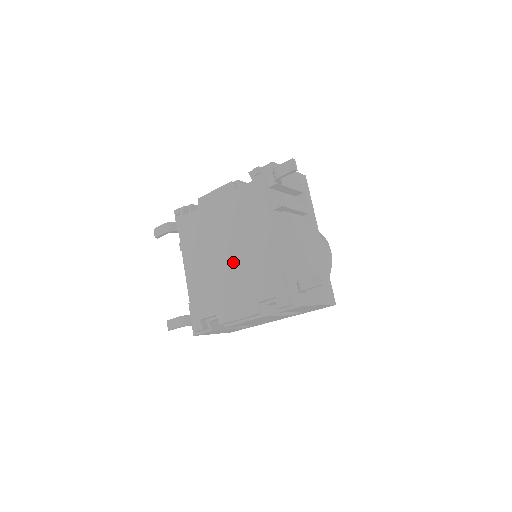
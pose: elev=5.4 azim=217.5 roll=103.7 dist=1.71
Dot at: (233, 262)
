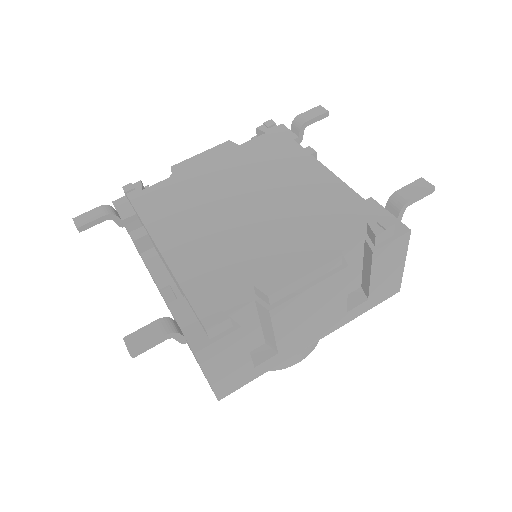
Dot at: (266, 210)
